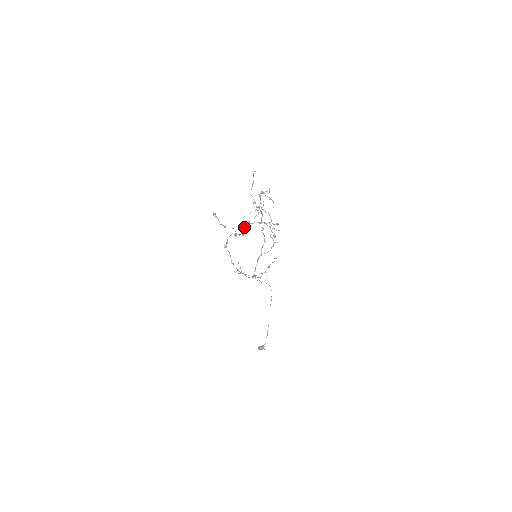
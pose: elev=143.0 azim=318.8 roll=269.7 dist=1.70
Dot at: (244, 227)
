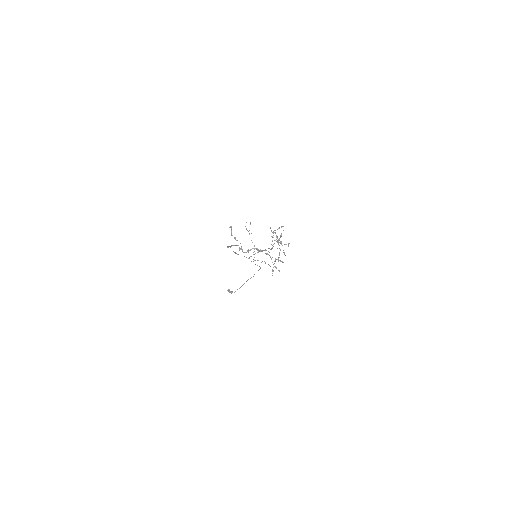
Dot at: occluded
